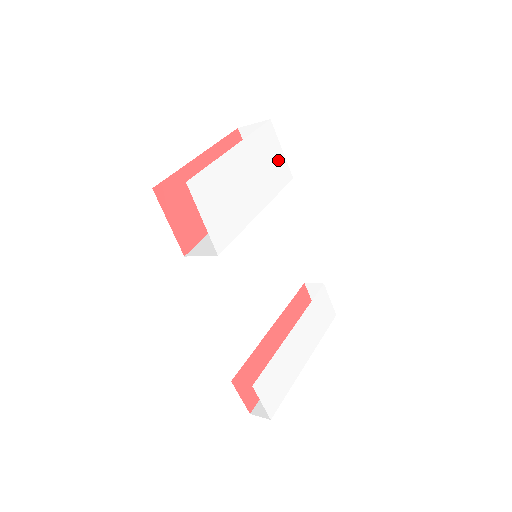
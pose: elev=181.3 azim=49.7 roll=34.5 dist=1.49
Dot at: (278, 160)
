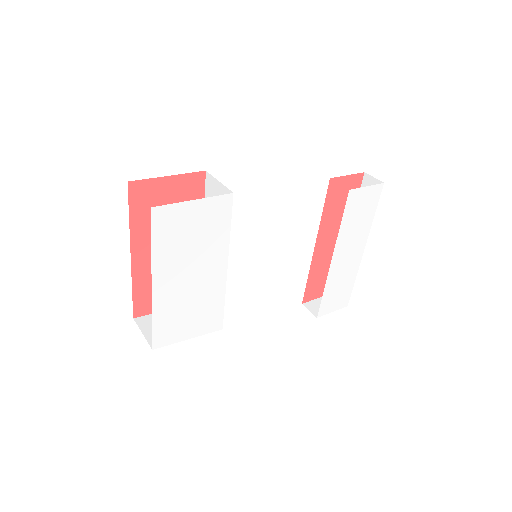
Dot at: (200, 214)
